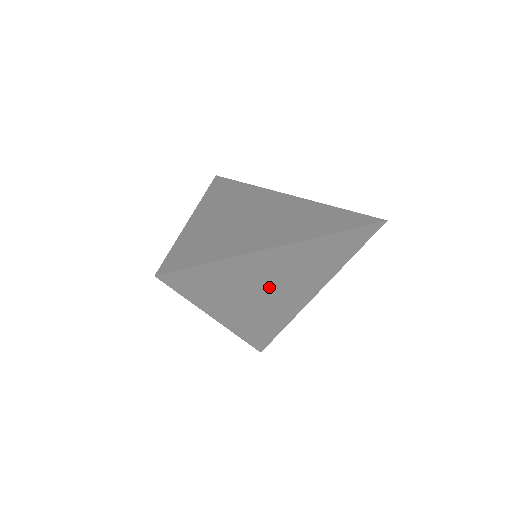
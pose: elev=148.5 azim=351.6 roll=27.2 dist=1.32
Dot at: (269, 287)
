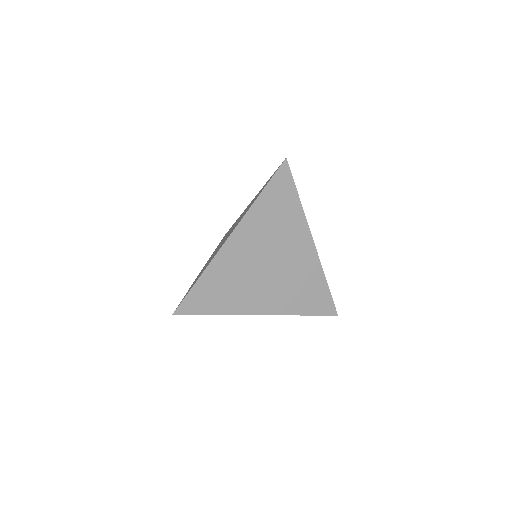
Dot at: (264, 266)
